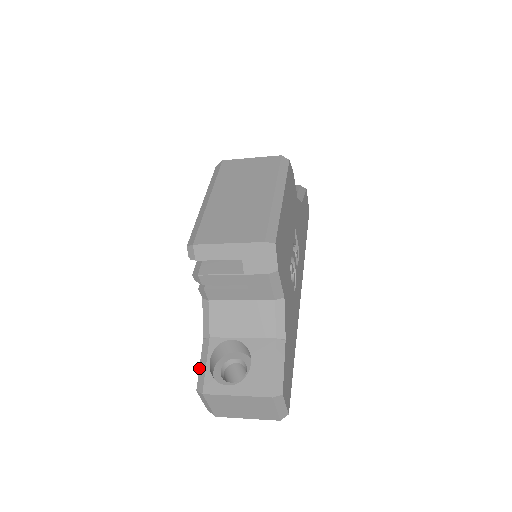
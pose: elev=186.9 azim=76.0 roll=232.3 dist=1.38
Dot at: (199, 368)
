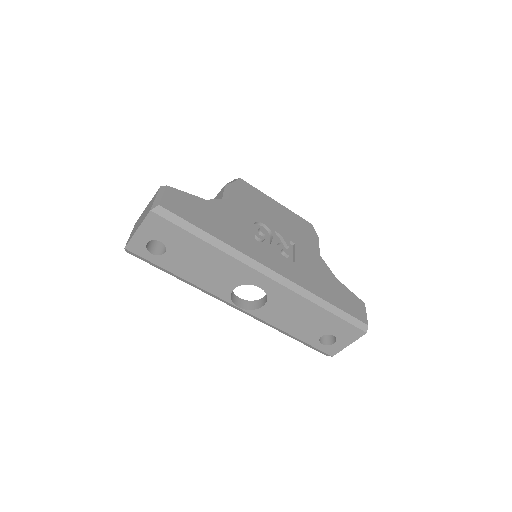
Dot at: occluded
